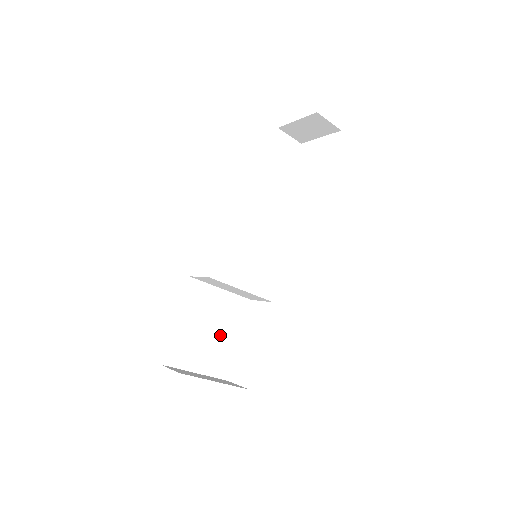
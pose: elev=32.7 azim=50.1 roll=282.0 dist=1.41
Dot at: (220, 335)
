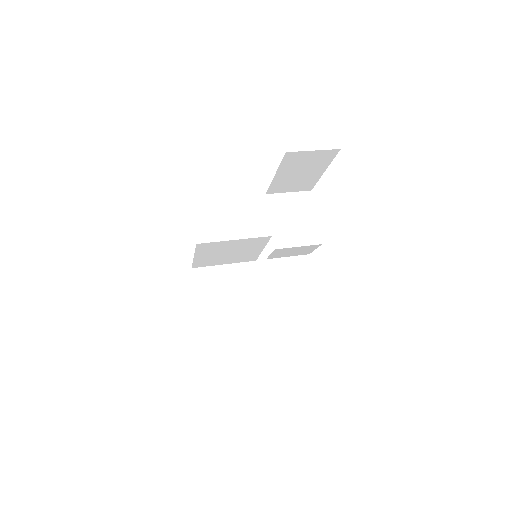
Dot at: (242, 252)
